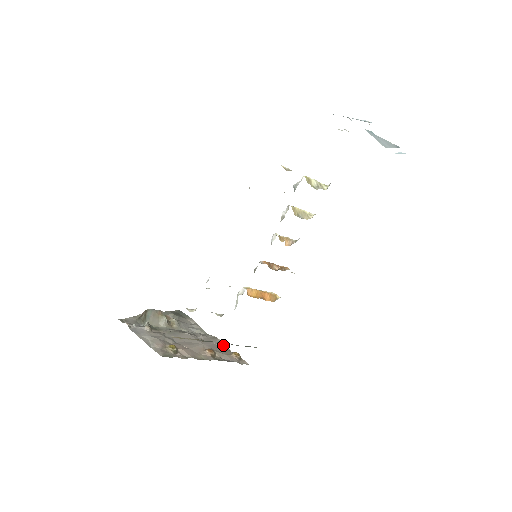
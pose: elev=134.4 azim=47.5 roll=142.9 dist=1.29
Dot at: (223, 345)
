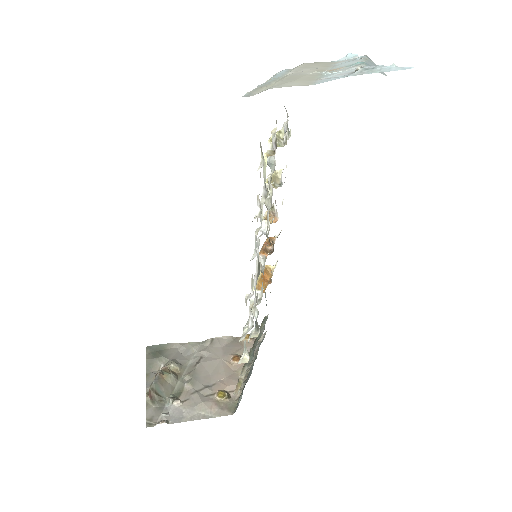
Dot at: (228, 340)
